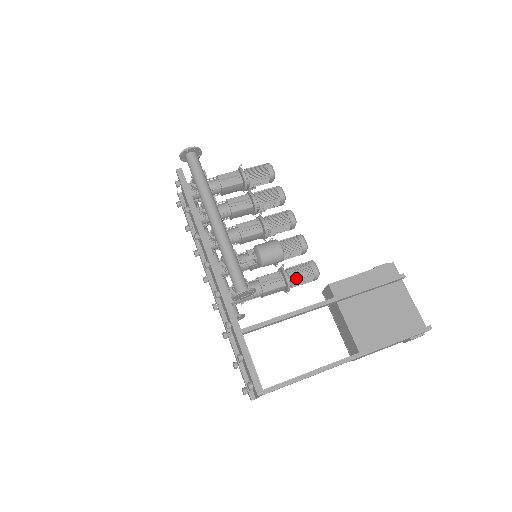
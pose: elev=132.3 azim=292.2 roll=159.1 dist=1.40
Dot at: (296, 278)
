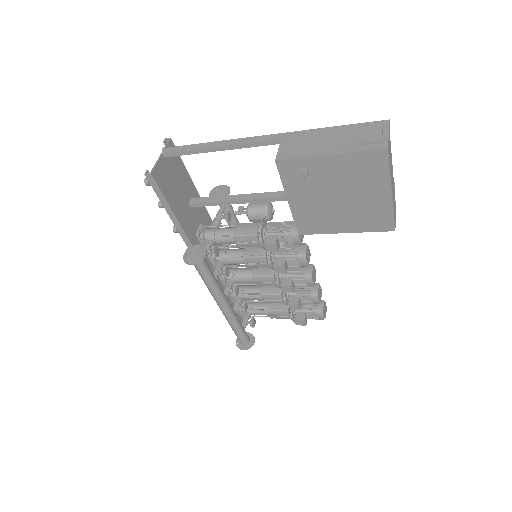
Dot at: occluded
